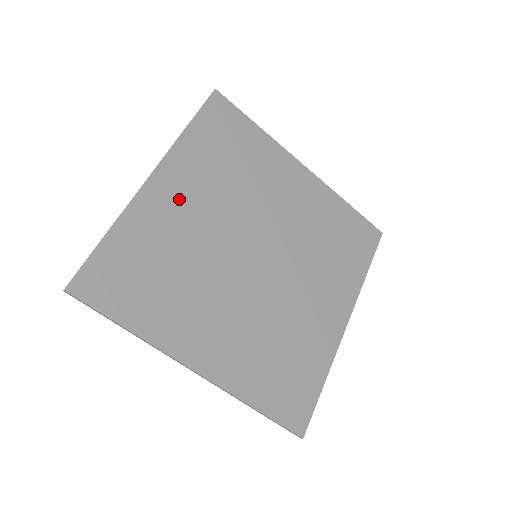
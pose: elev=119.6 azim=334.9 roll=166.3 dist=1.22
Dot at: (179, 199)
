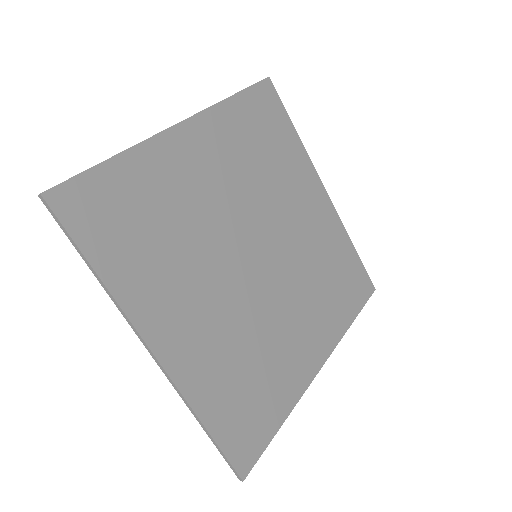
Dot at: (201, 160)
